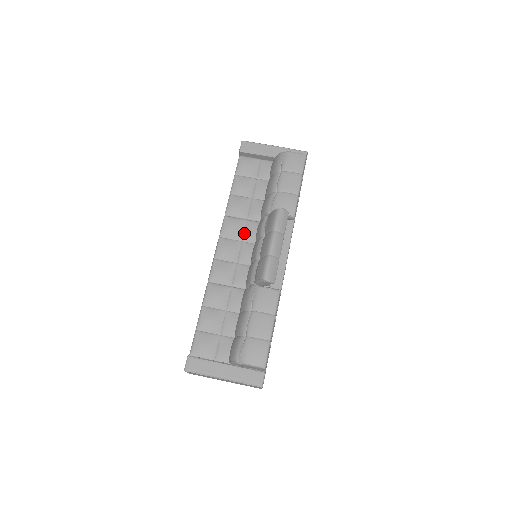
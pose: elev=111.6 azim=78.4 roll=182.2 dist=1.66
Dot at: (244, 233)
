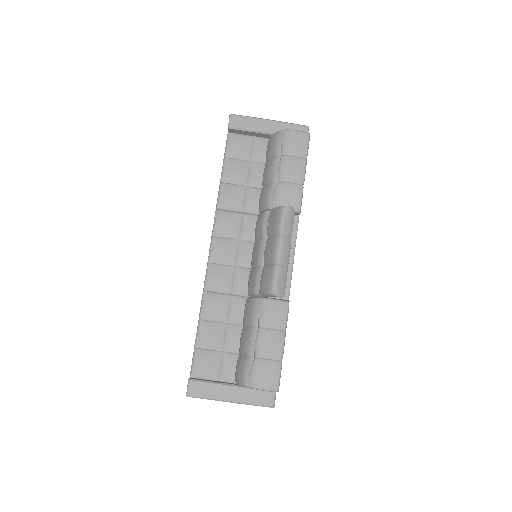
Dot at: (241, 230)
